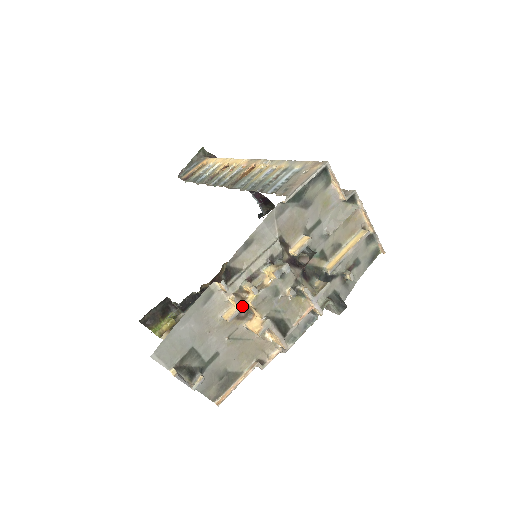
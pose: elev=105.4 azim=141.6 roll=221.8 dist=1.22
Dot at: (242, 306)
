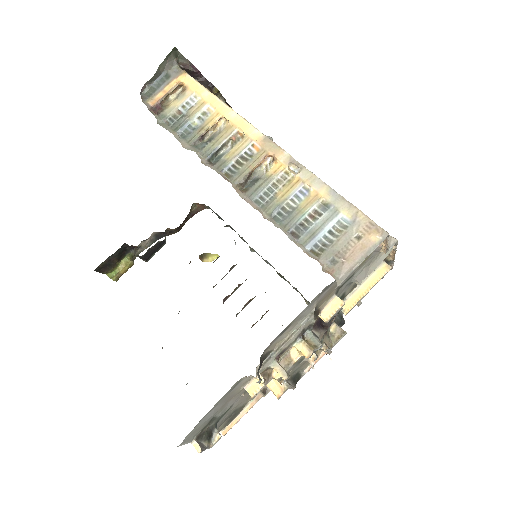
Dot at: (268, 382)
